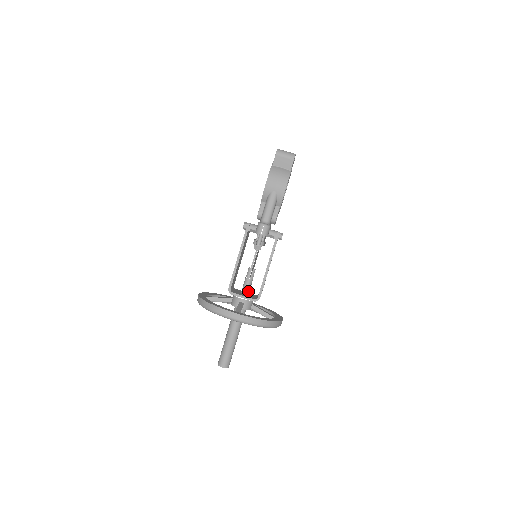
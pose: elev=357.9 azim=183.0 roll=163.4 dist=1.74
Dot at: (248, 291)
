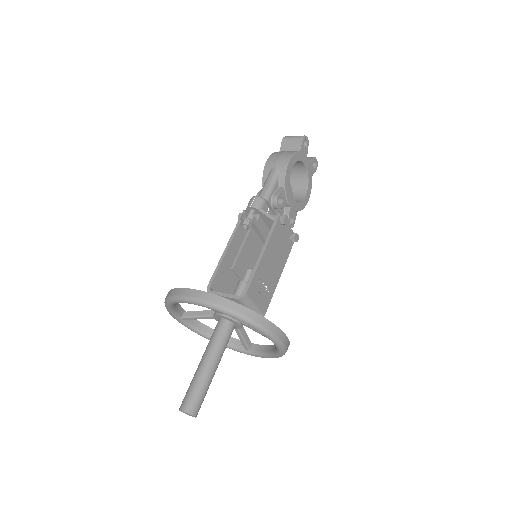
Dot at: occluded
